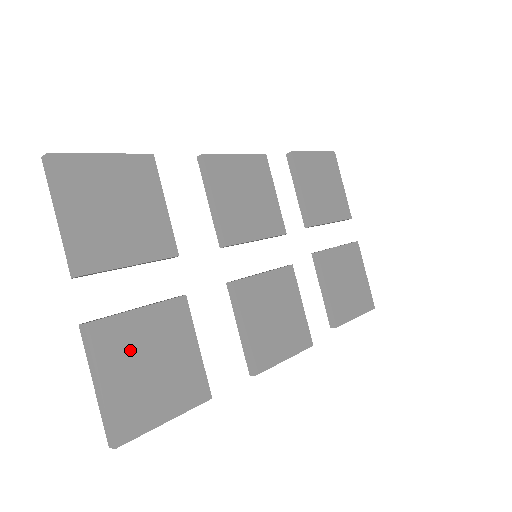
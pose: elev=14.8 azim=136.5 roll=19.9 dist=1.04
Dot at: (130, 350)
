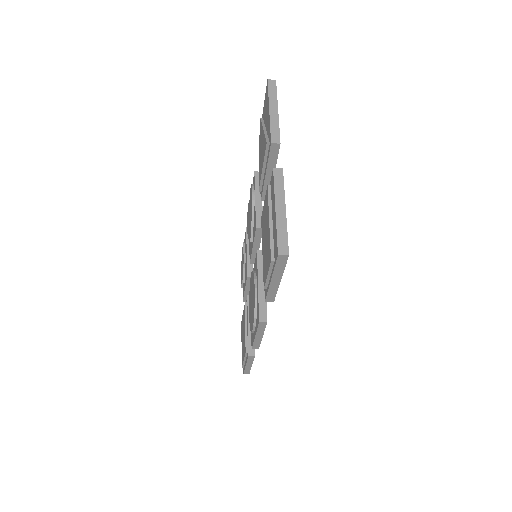
Dot at: occluded
